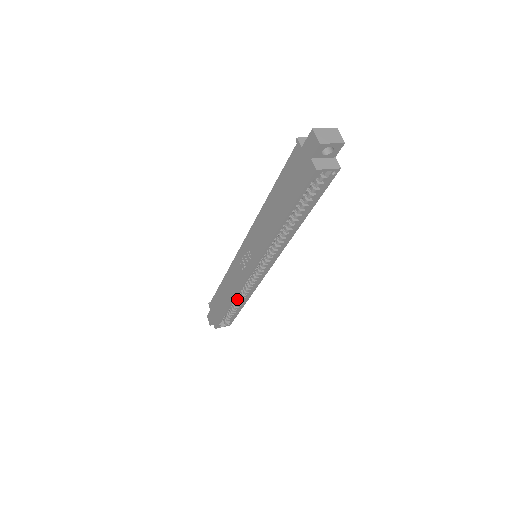
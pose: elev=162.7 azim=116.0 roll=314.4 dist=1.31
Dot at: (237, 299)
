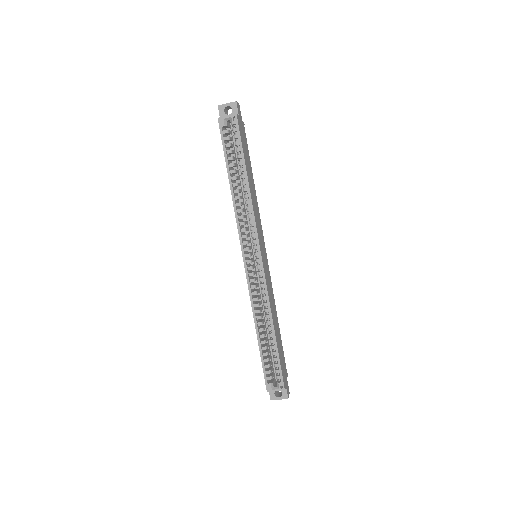
Dot at: (268, 330)
